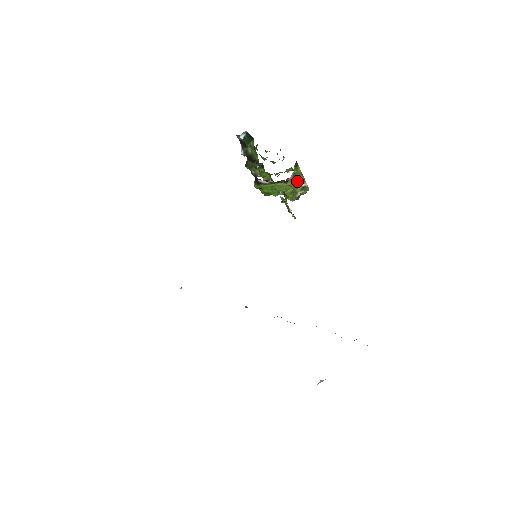
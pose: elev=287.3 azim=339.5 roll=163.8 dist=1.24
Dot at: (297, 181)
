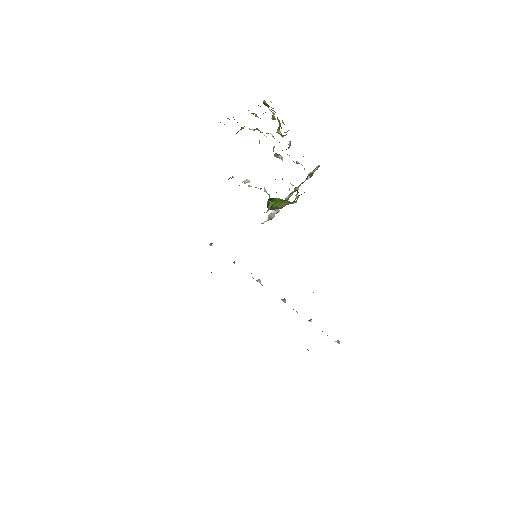
Dot at: (279, 206)
